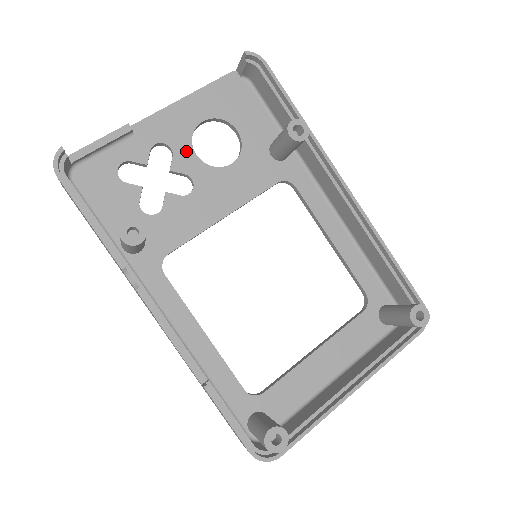
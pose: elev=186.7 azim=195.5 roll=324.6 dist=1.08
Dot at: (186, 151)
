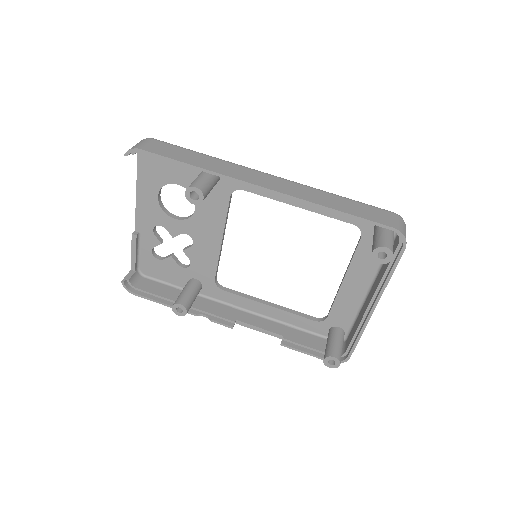
Dot at: (168, 221)
